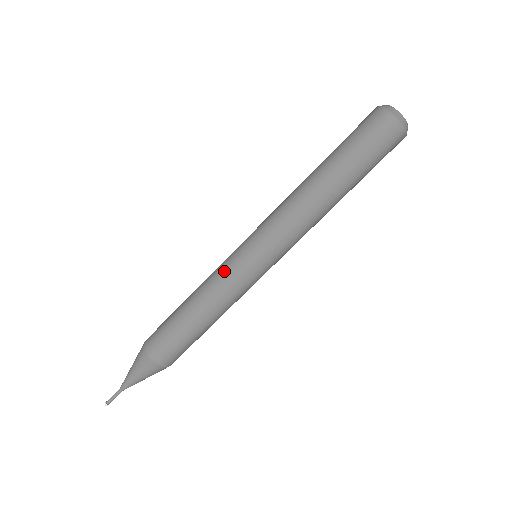
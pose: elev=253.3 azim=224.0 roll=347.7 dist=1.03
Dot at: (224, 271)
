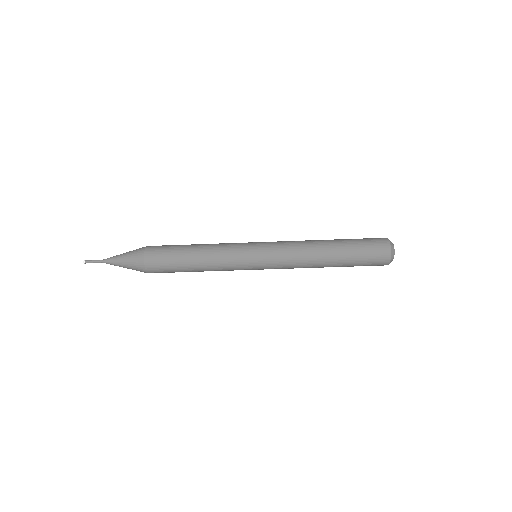
Dot at: (233, 248)
